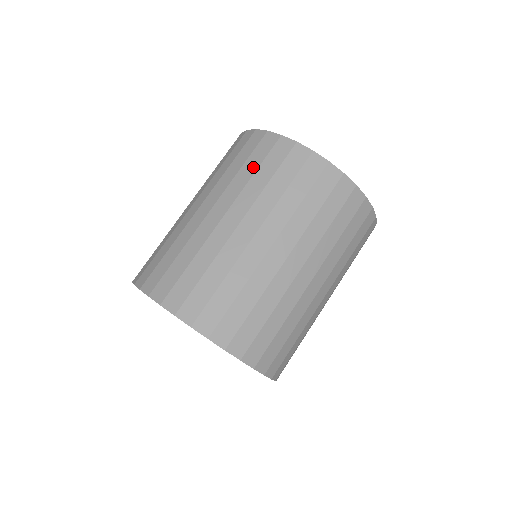
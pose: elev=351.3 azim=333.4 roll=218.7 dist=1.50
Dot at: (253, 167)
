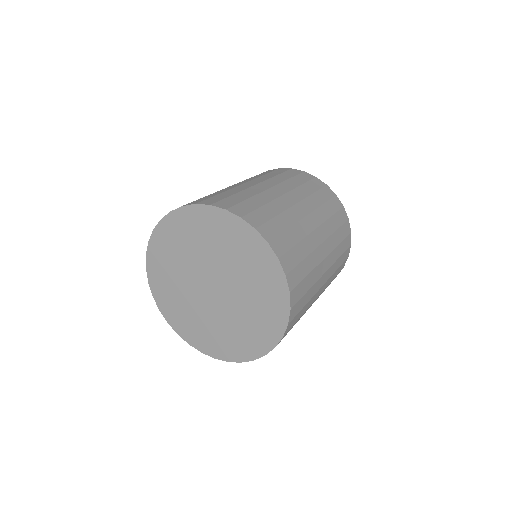
Dot at: occluded
